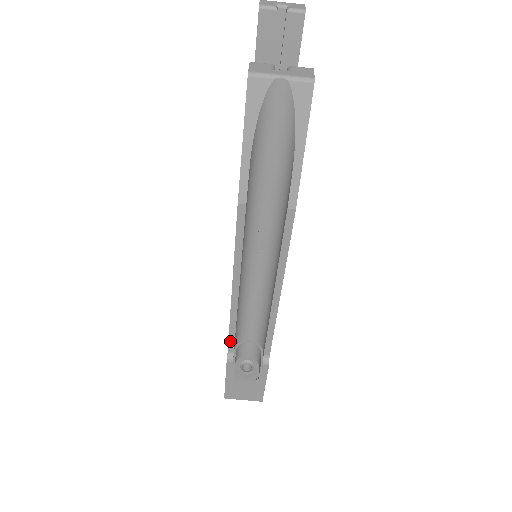
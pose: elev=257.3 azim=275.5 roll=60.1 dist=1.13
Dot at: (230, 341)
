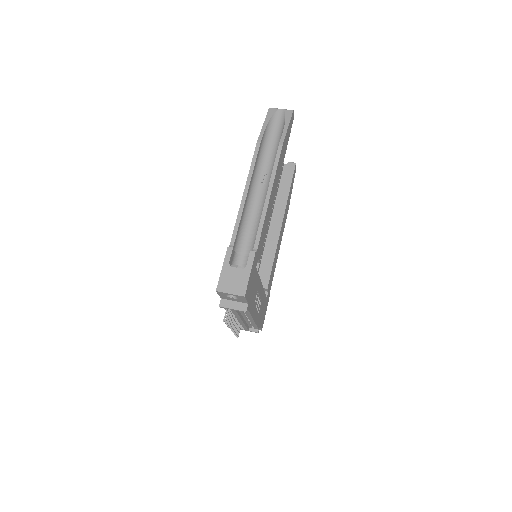
Dot at: (234, 234)
